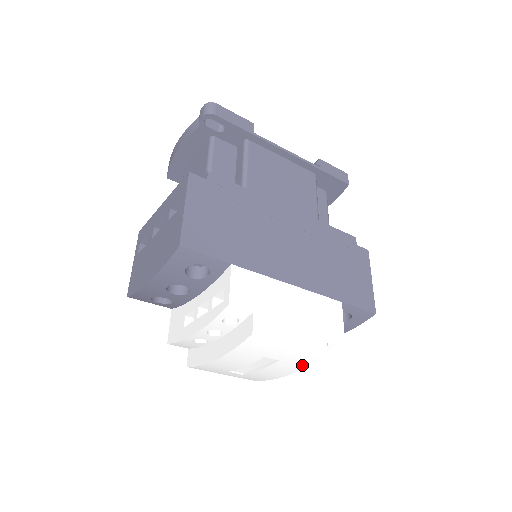
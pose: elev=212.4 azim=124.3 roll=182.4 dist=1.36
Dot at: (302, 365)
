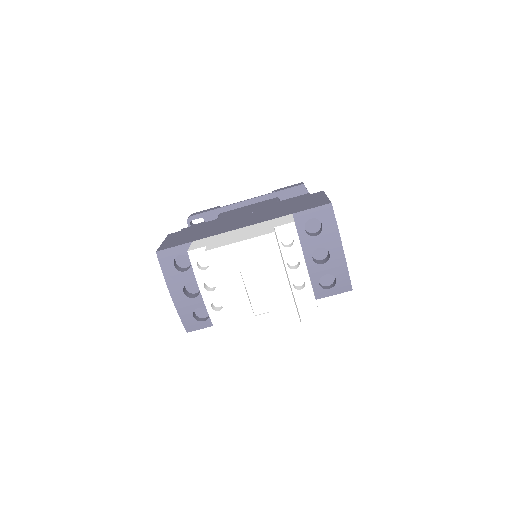
Dot at: (276, 258)
